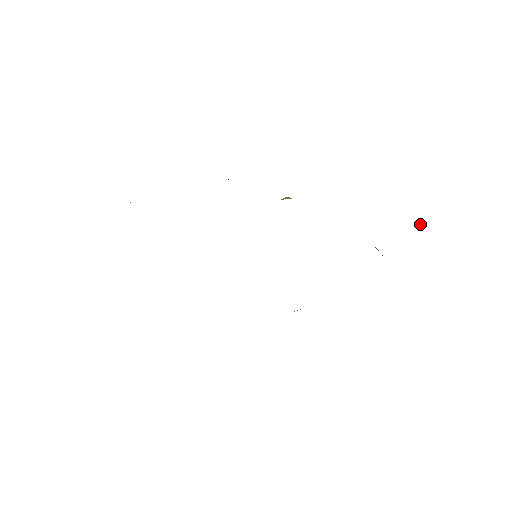
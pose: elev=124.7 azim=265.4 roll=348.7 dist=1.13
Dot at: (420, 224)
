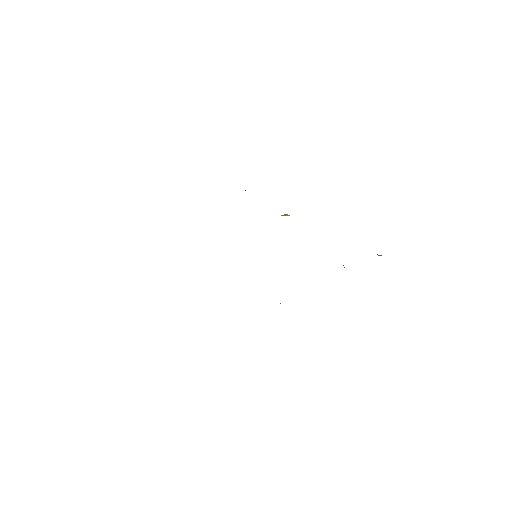
Dot at: (379, 255)
